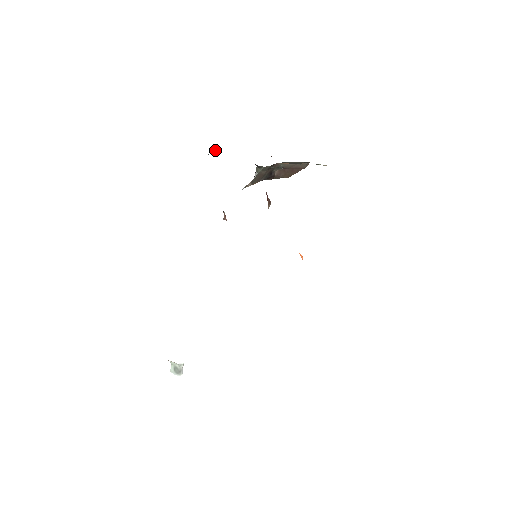
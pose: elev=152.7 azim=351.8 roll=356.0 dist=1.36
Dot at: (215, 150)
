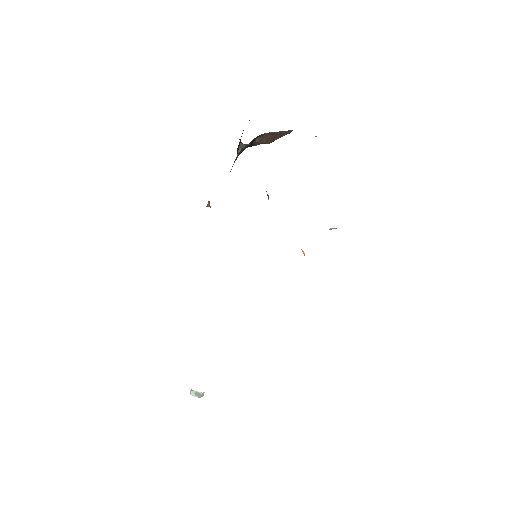
Dot at: occluded
